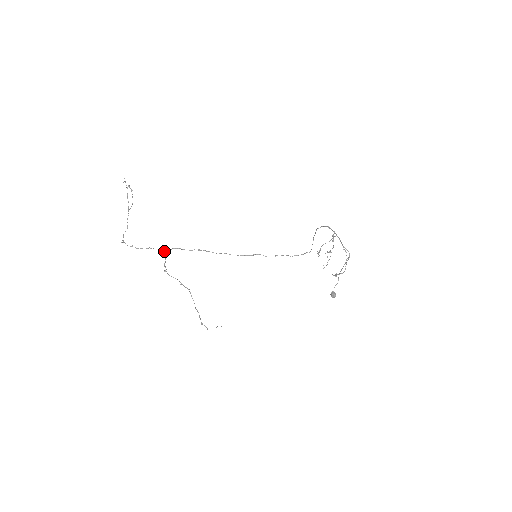
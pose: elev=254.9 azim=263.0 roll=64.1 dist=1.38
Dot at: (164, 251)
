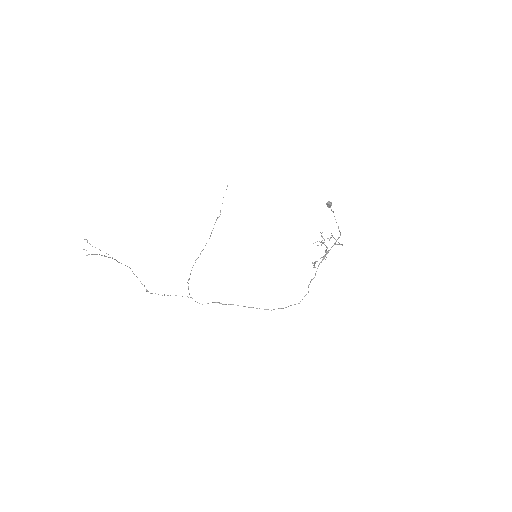
Dot at: occluded
